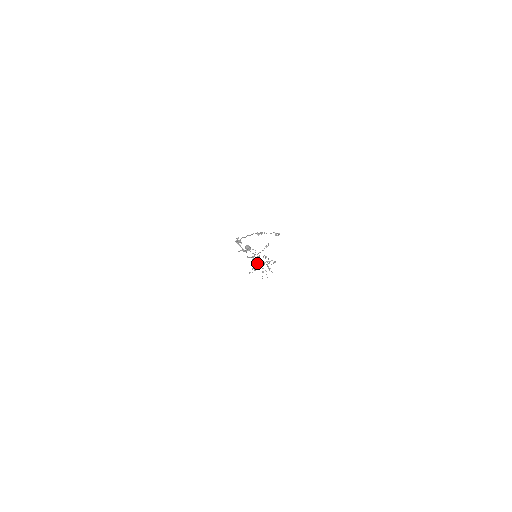
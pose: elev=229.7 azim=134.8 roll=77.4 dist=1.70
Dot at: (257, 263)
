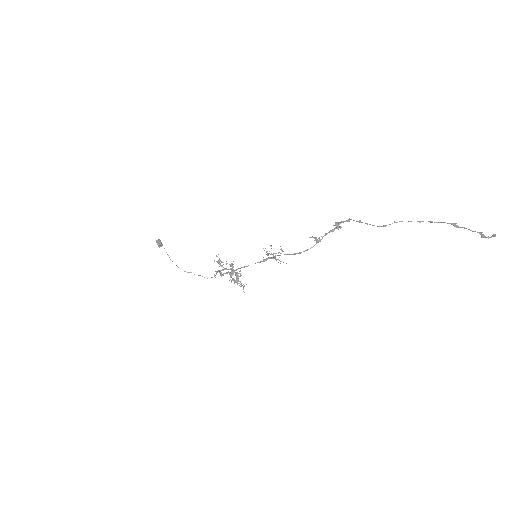
Dot at: occluded
